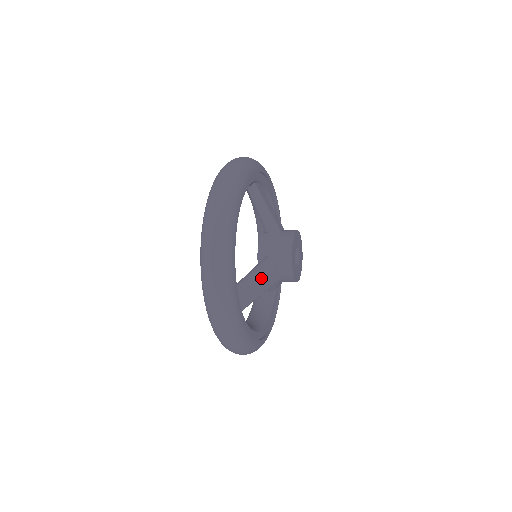
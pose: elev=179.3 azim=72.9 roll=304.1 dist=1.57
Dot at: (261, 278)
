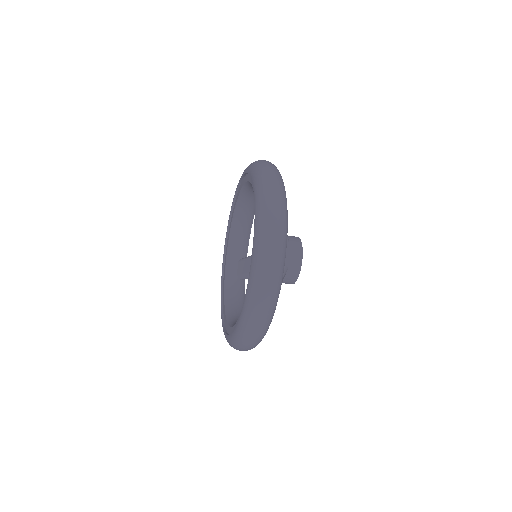
Dot at: occluded
